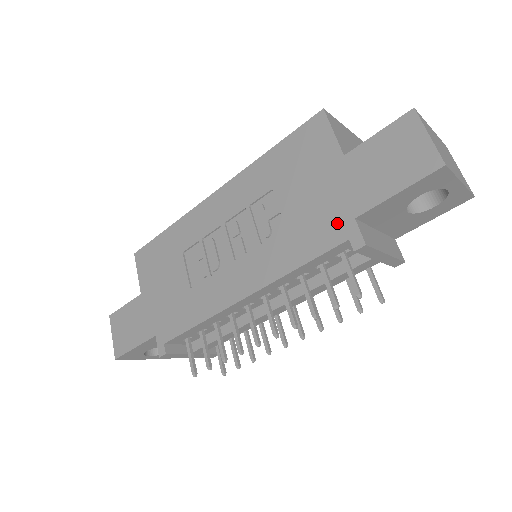
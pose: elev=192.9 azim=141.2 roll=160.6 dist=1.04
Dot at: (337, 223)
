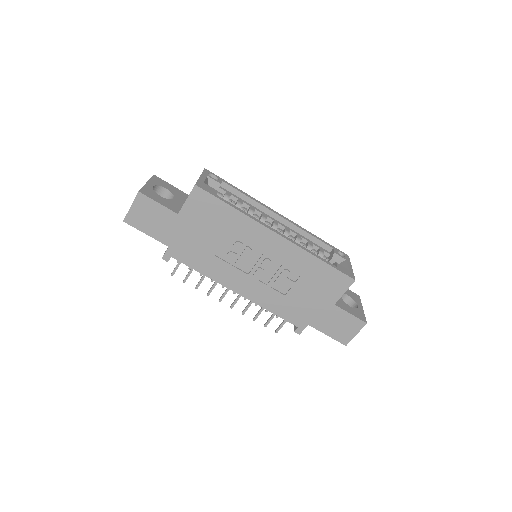
Dot at: (302, 319)
